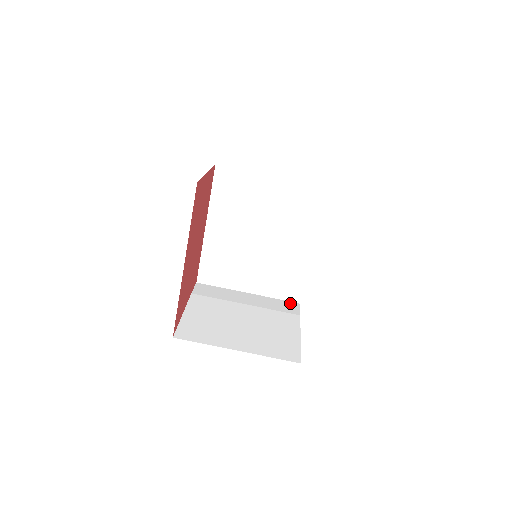
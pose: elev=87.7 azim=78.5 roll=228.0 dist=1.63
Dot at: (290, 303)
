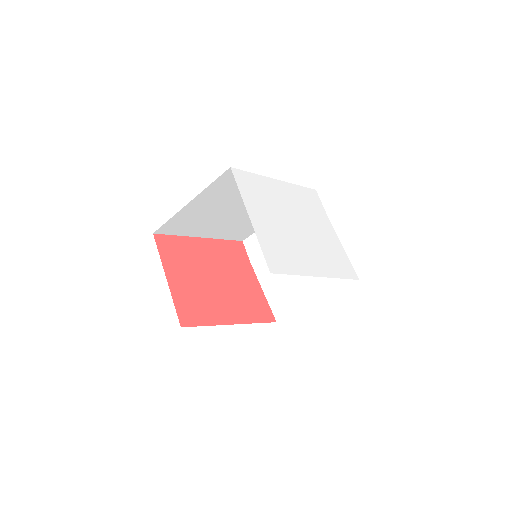
Dot at: occluded
